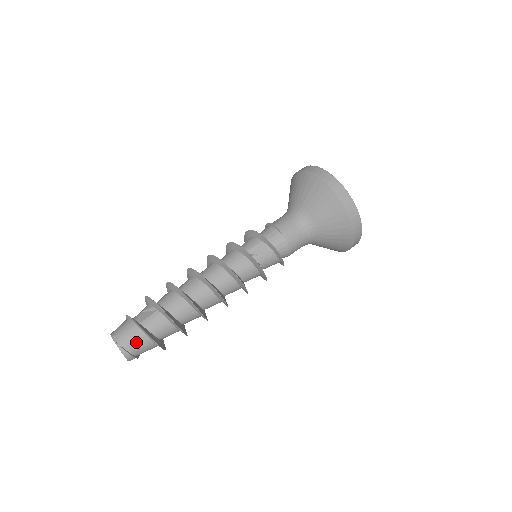
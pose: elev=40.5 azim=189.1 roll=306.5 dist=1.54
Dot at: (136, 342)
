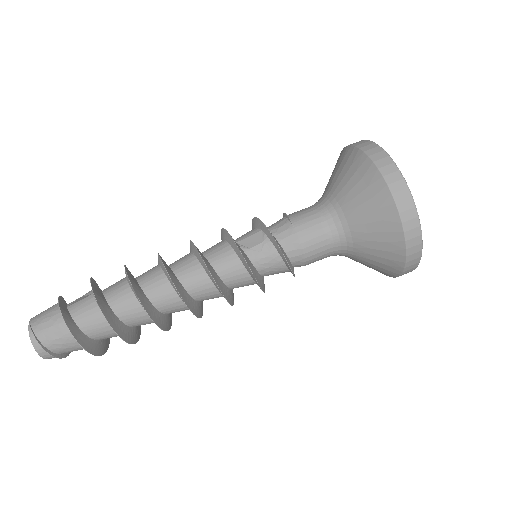
Dot at: (51, 328)
